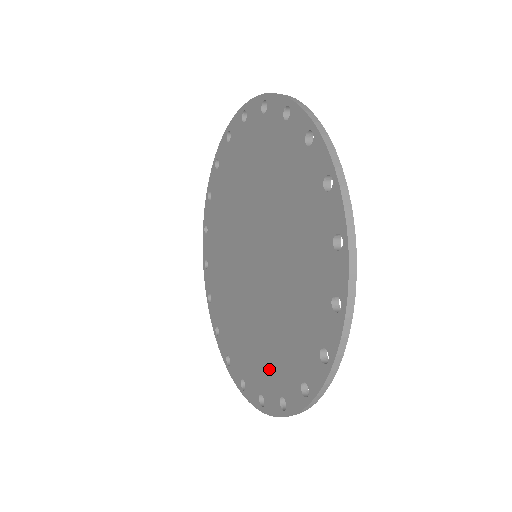
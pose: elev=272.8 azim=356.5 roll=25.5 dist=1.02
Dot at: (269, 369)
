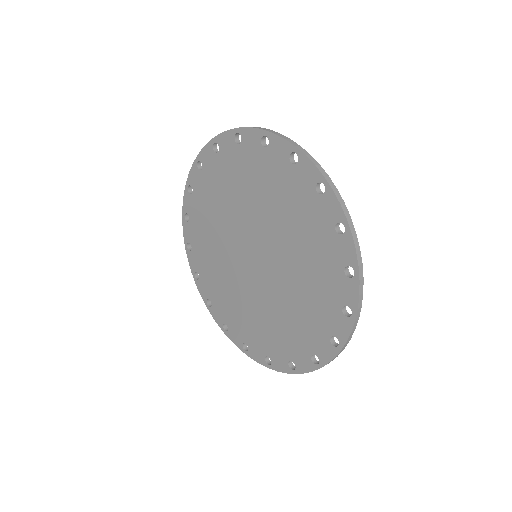
Dot at: (276, 341)
